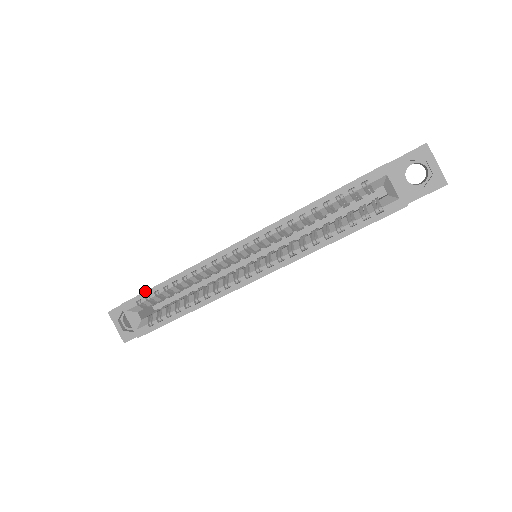
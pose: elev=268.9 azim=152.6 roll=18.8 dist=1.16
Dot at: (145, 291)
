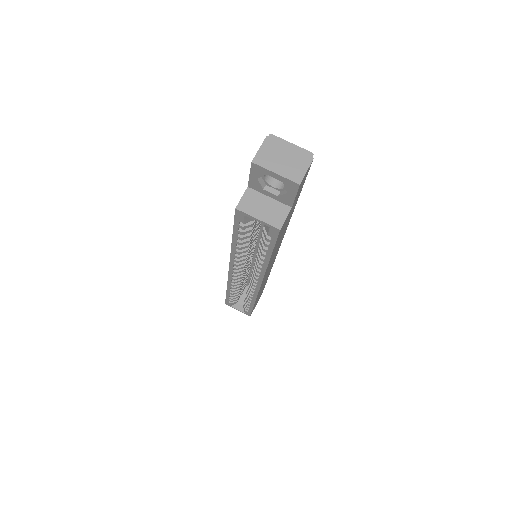
Dot at: occluded
